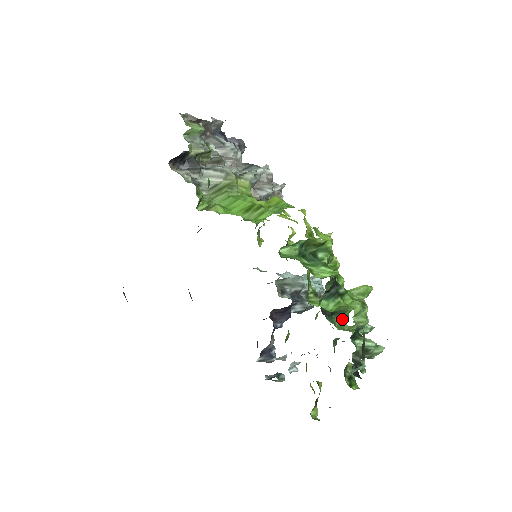
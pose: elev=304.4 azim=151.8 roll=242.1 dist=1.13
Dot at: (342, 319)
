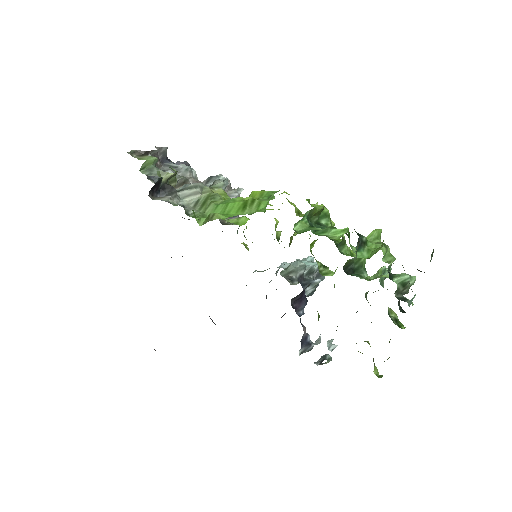
Dot at: (363, 273)
